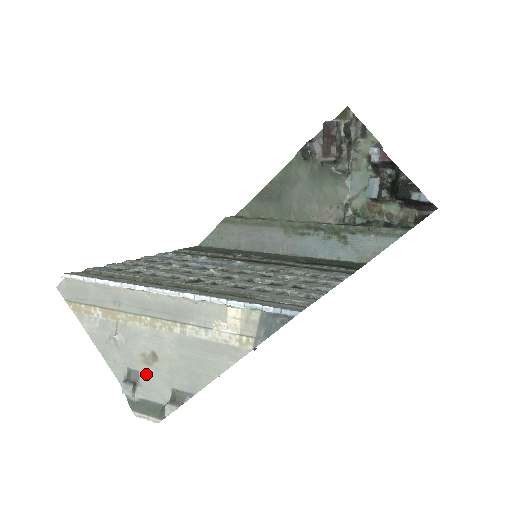
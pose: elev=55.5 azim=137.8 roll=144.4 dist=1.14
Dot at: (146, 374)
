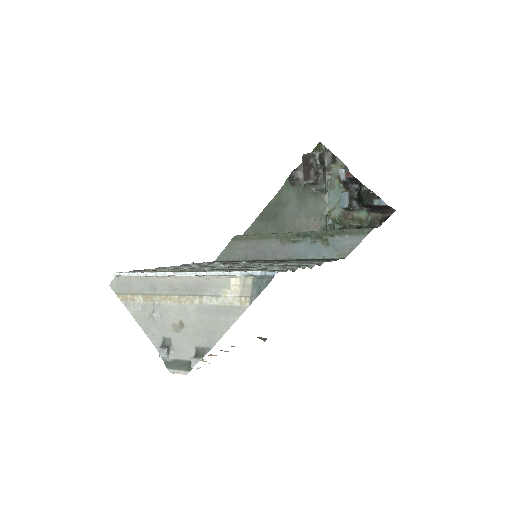
Dot at: (176, 339)
